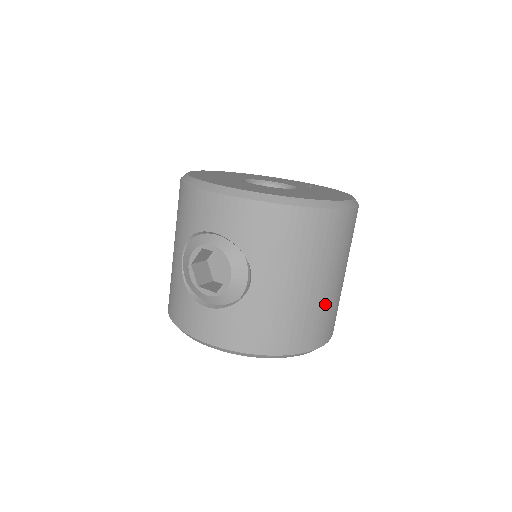
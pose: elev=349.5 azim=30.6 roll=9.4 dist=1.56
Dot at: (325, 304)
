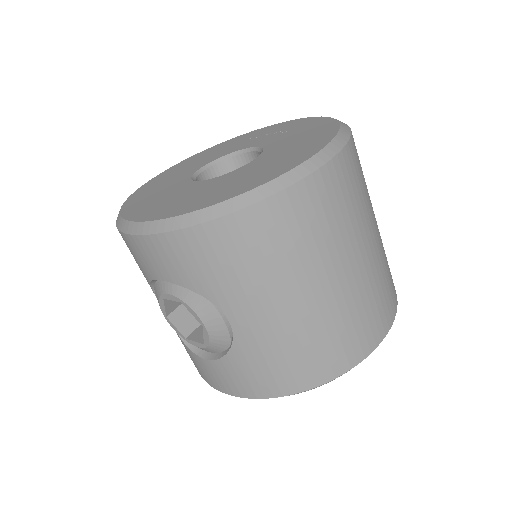
Dot at: (351, 301)
